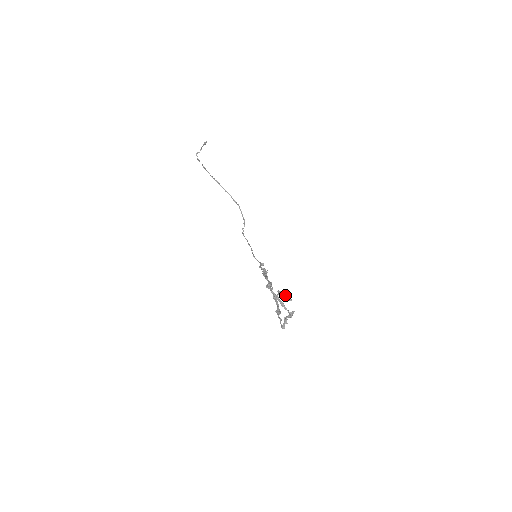
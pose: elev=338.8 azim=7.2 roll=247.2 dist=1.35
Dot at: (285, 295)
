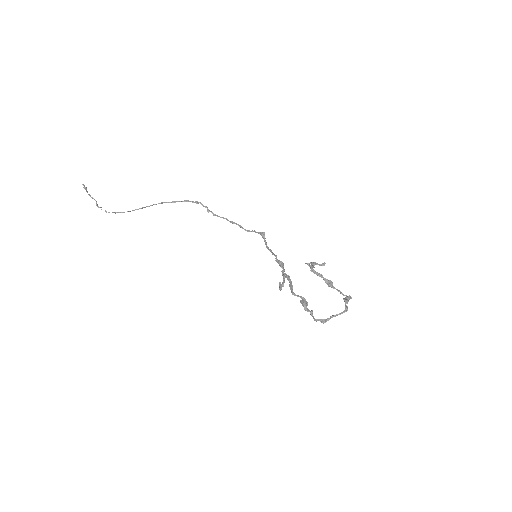
Dot at: (315, 264)
